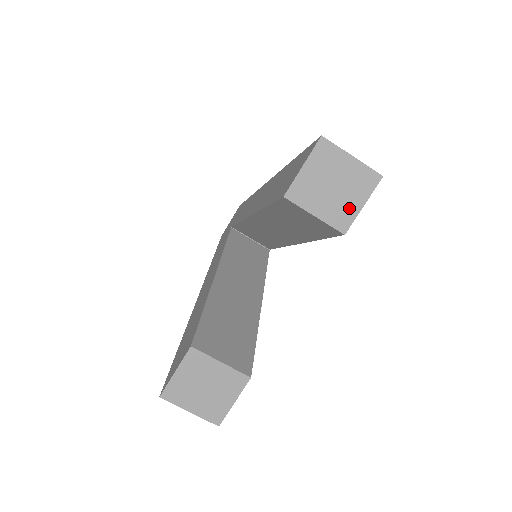
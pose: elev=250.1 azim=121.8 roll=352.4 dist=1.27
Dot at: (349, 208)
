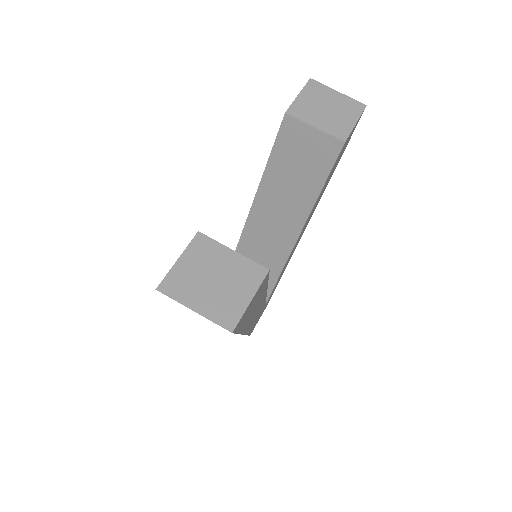
Dot at: (344, 124)
